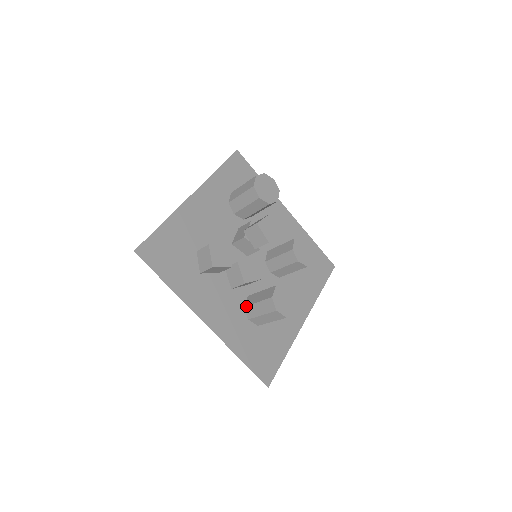
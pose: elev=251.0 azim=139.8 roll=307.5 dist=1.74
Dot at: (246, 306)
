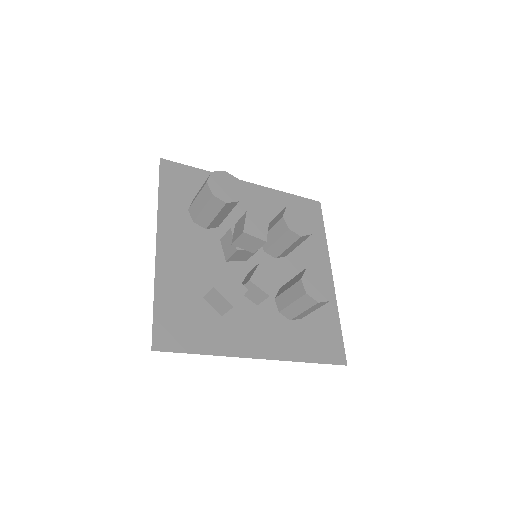
Dot at: (281, 311)
